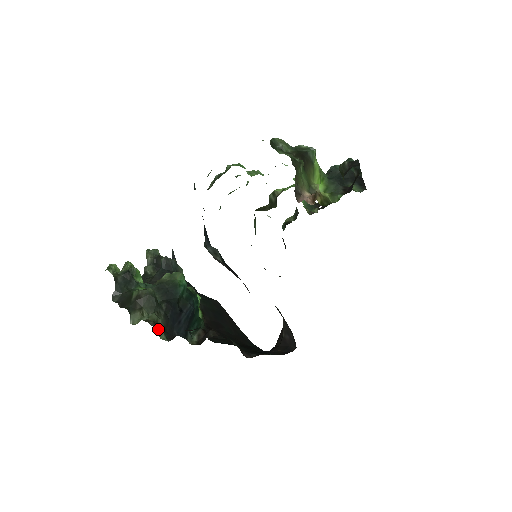
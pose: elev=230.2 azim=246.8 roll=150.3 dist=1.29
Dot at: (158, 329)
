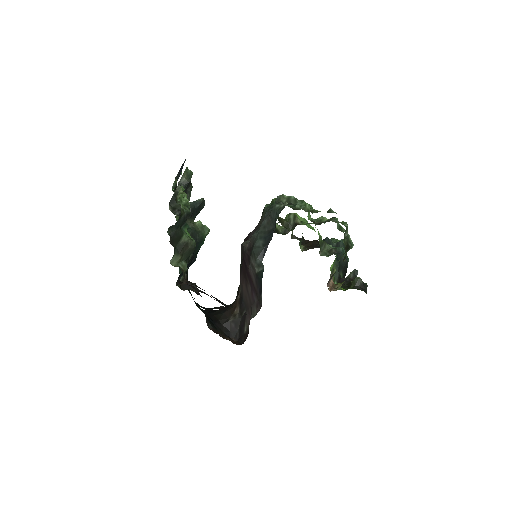
Dot at: occluded
